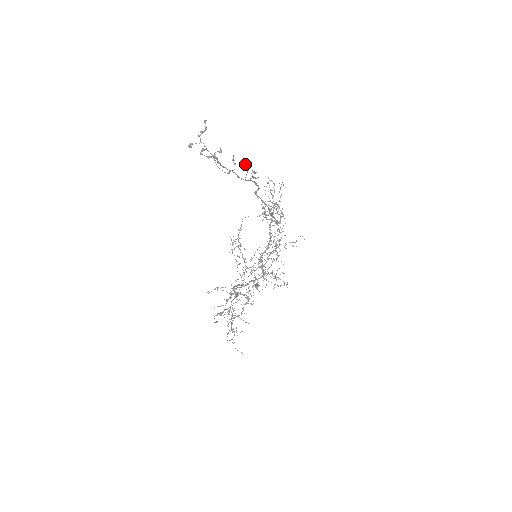
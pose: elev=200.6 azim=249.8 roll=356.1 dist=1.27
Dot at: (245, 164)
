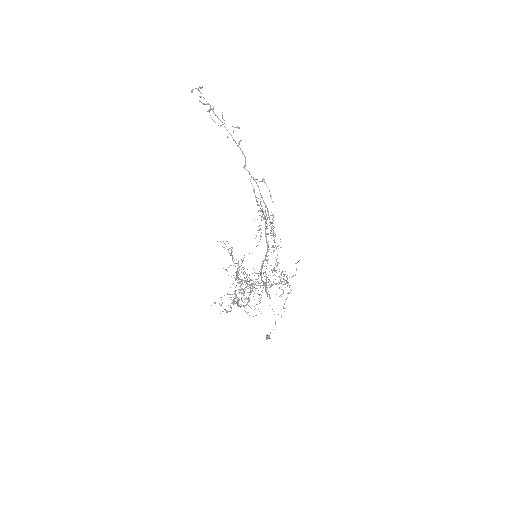
Dot at: occluded
